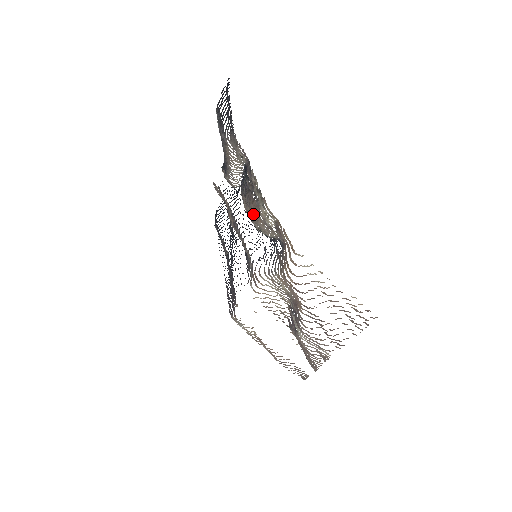
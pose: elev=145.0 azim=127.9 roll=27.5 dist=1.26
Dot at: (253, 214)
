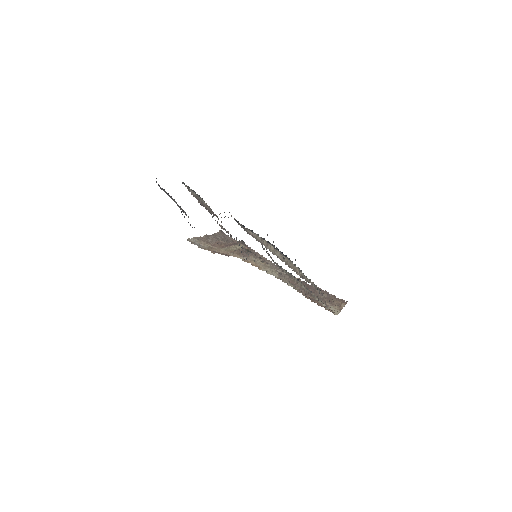
Dot at: occluded
